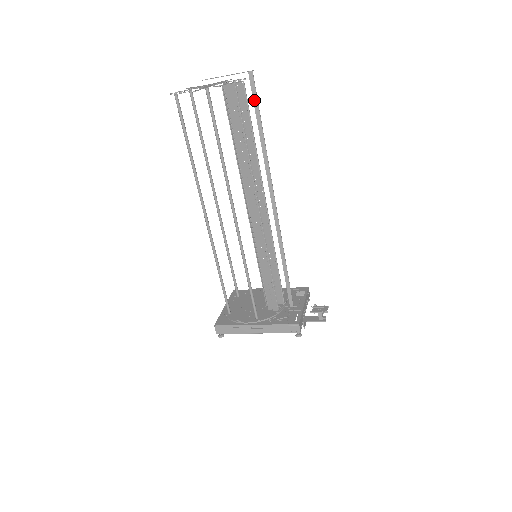
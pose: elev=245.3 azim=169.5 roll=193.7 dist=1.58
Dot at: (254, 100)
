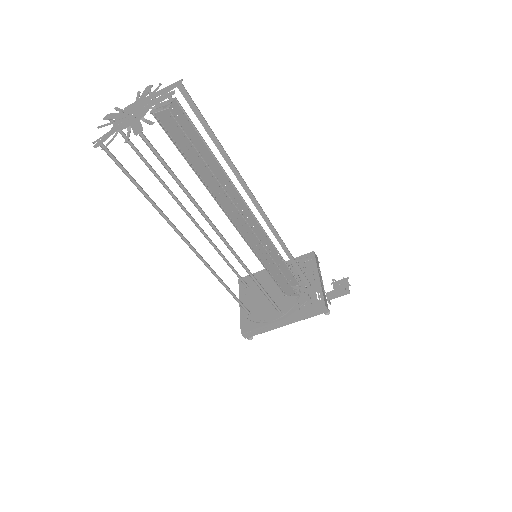
Dot at: (197, 115)
